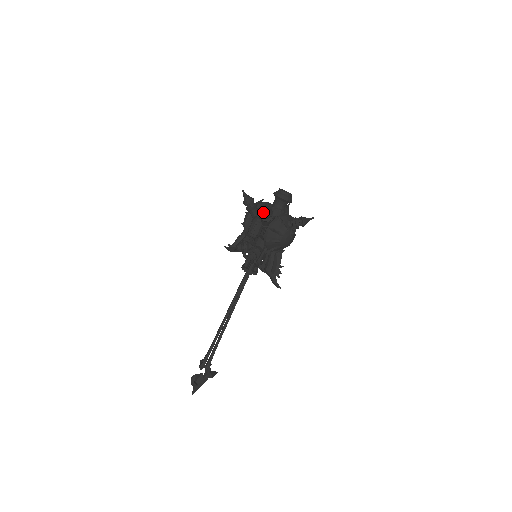
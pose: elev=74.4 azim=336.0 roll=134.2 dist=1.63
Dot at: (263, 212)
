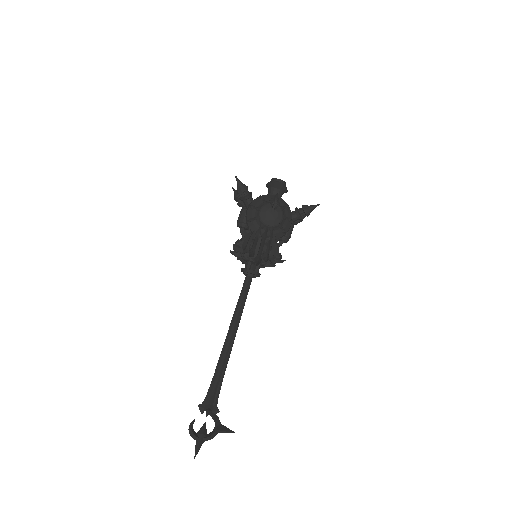
Dot at: (237, 189)
